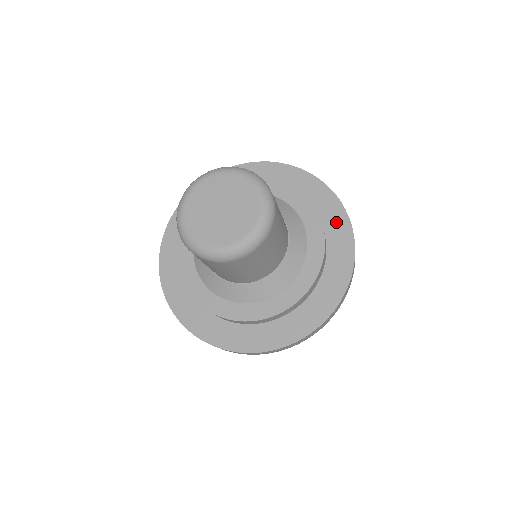
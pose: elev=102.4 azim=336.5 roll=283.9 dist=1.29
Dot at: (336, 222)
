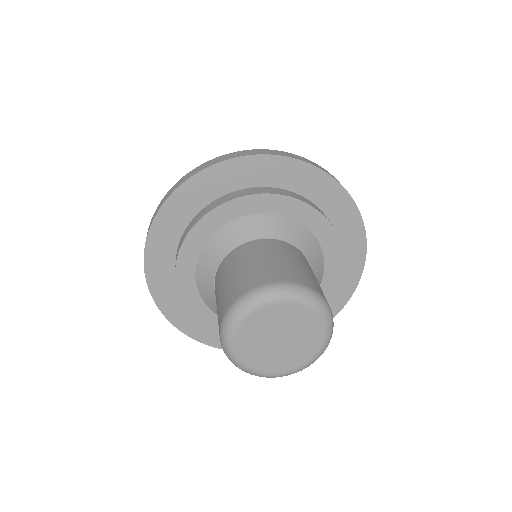
Dot at: occluded
